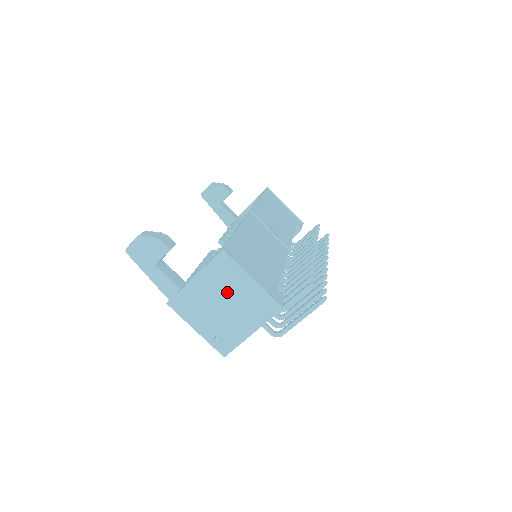
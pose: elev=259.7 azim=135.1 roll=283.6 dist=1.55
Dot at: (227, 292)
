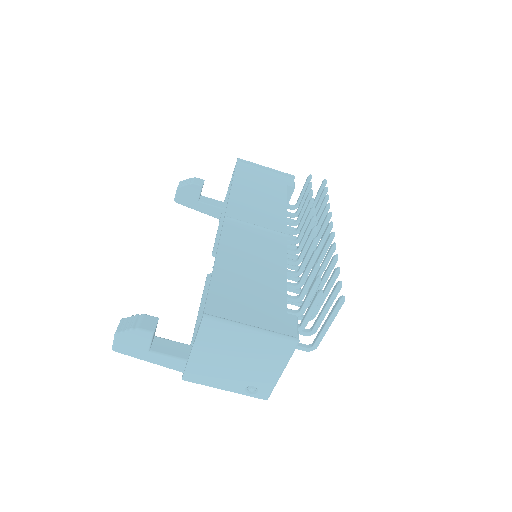
Dot at: (233, 349)
